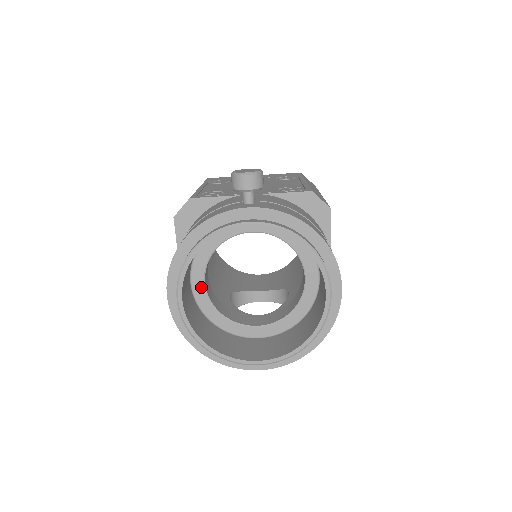
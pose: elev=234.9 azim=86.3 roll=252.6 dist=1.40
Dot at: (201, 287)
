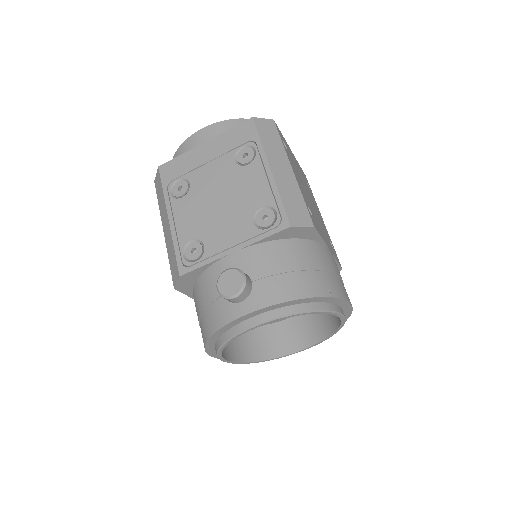
Dot at: occluded
